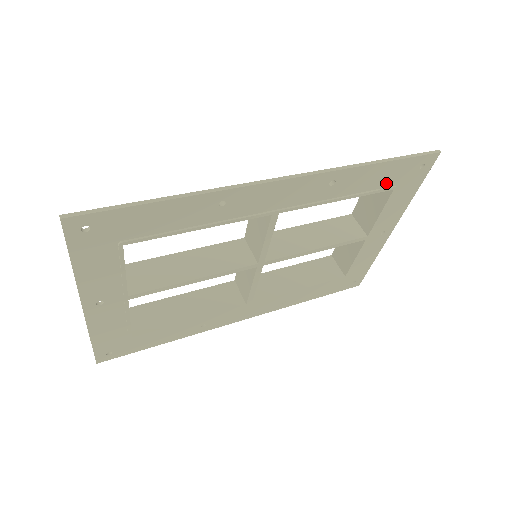
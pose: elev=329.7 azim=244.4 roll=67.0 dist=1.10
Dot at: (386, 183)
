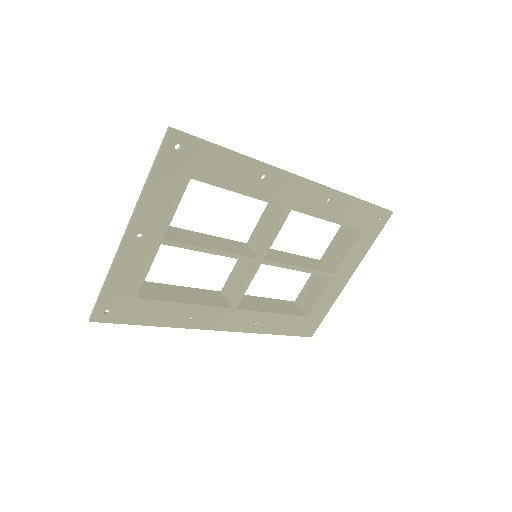
Dot at: (358, 222)
